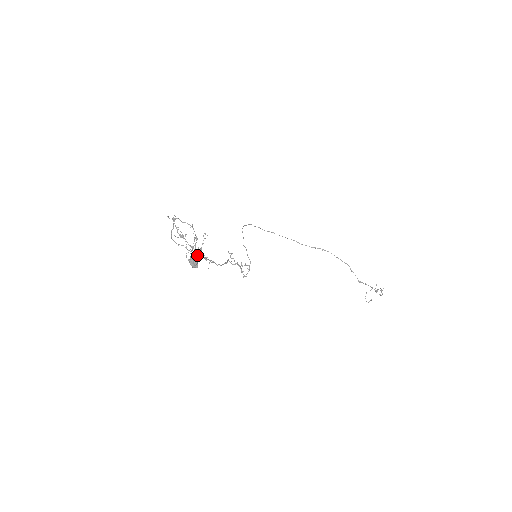
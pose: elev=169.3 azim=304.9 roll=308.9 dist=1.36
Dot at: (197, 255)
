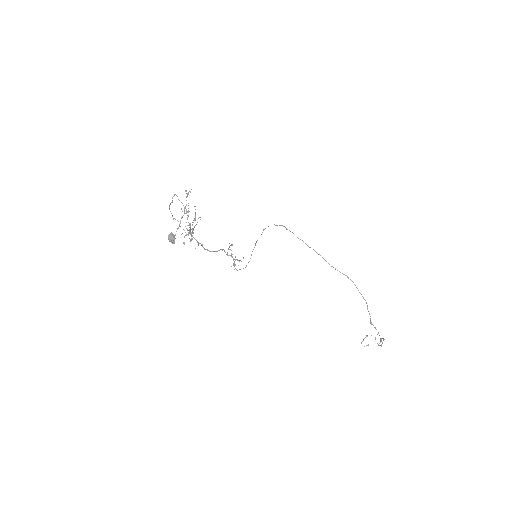
Dot at: occluded
